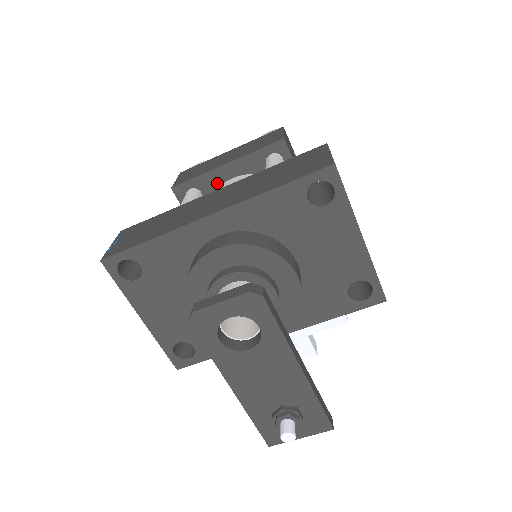
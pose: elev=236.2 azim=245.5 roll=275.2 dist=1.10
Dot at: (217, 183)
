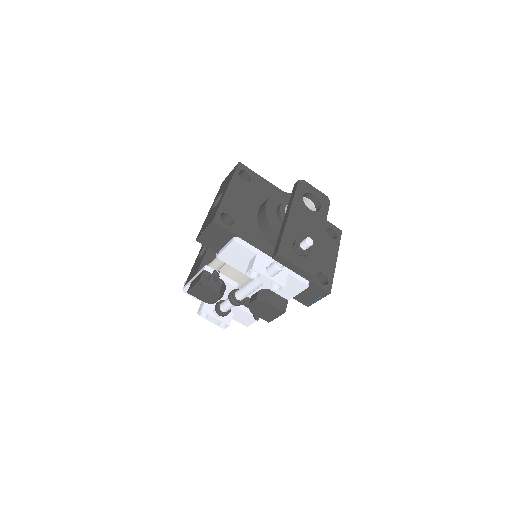
Dot at: occluded
